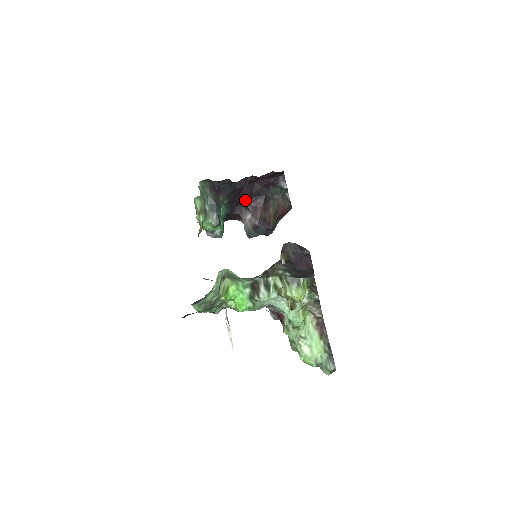
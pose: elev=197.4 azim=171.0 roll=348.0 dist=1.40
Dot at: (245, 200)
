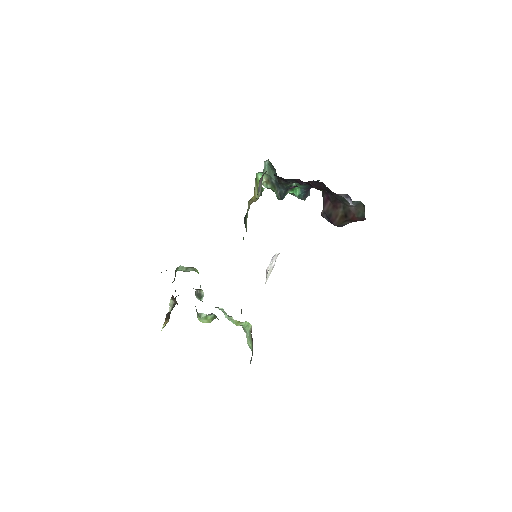
Dot at: occluded
